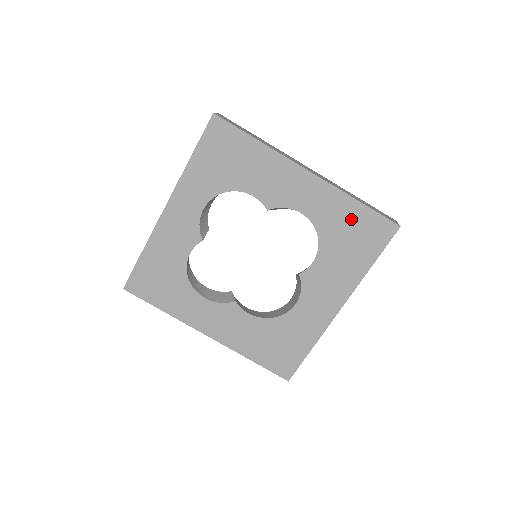
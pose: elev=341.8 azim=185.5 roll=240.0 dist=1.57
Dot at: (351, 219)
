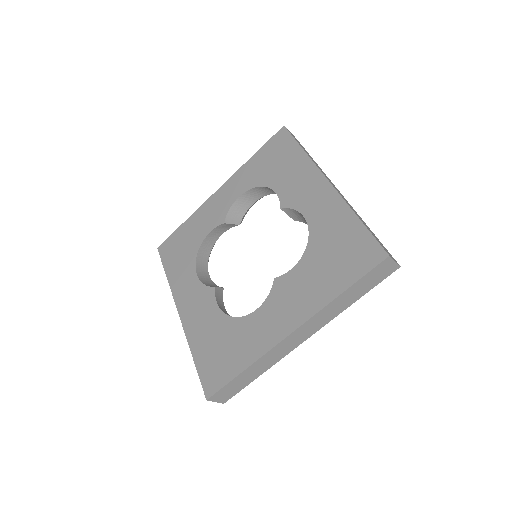
Dot at: (344, 234)
